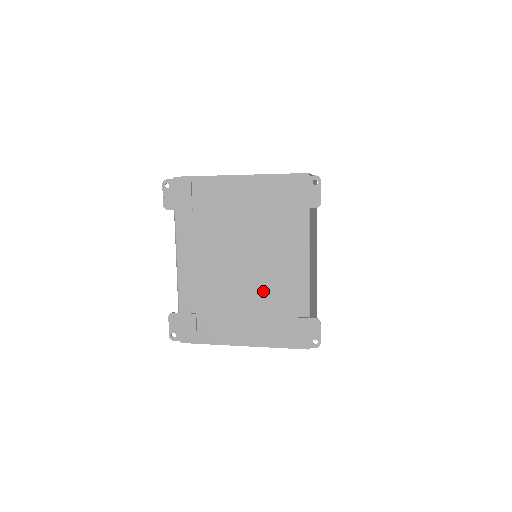
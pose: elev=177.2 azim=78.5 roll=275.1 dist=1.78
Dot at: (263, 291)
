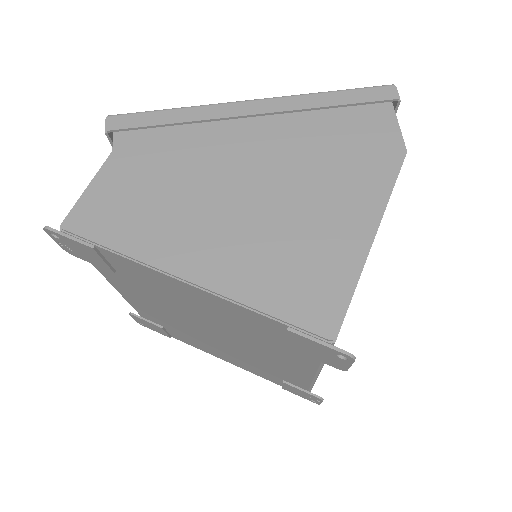
Dot at: (247, 357)
